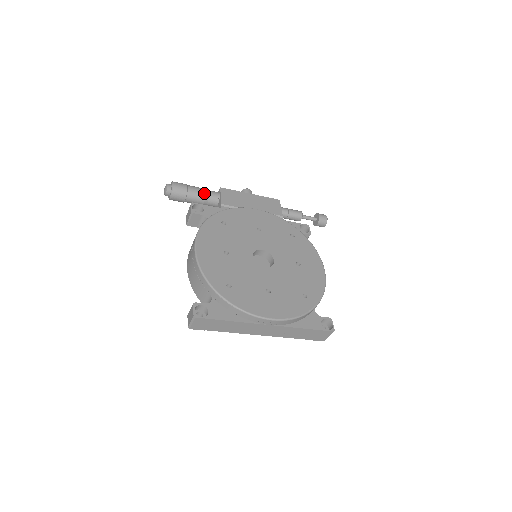
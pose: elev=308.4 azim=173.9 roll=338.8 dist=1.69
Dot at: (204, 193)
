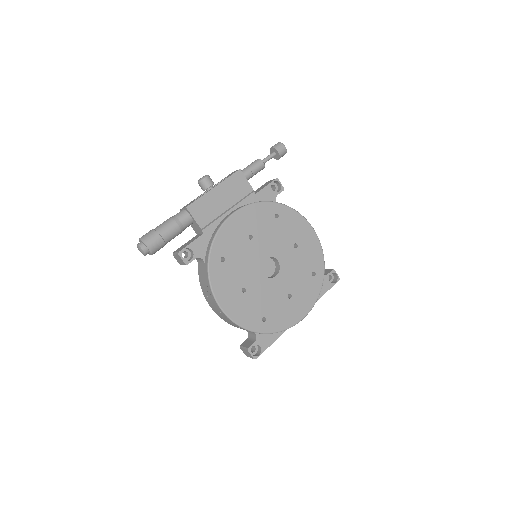
Dot at: (178, 229)
